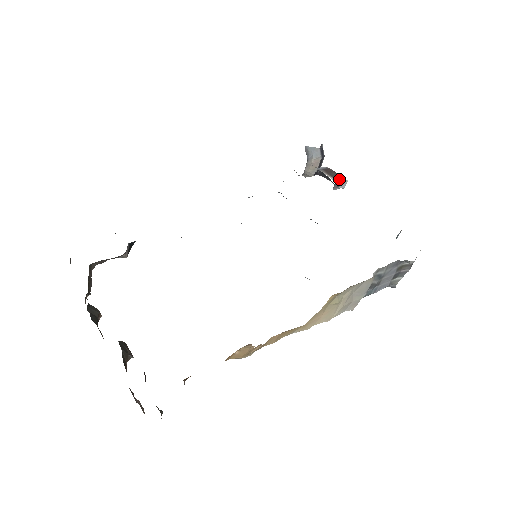
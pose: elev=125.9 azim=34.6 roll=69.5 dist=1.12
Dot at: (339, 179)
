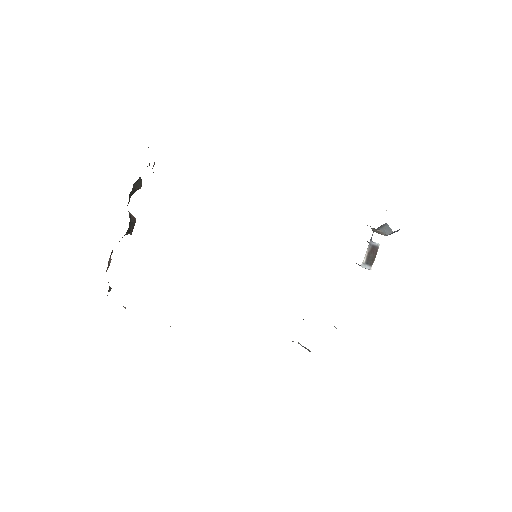
Dot at: (367, 265)
